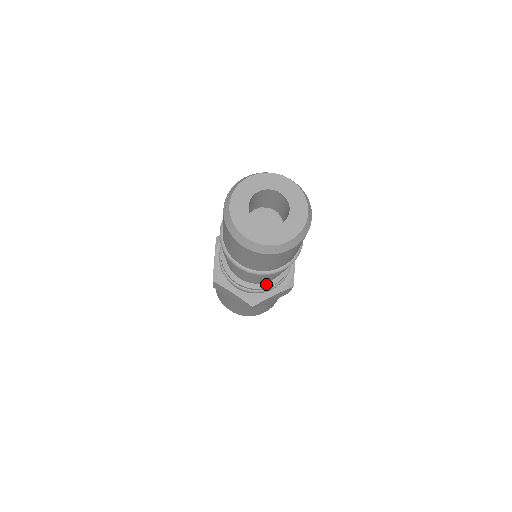
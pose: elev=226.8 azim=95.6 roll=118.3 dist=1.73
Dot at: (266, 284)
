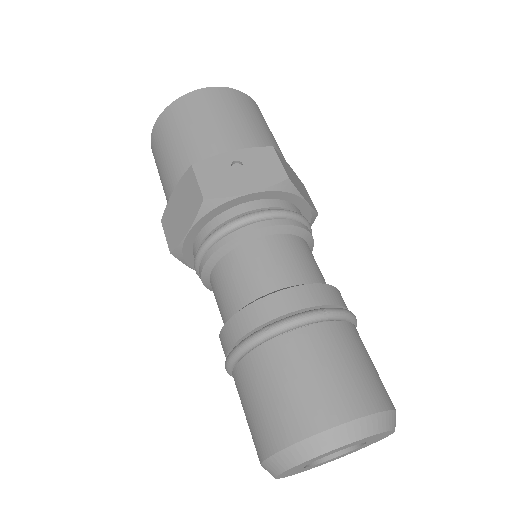
Dot at: occluded
